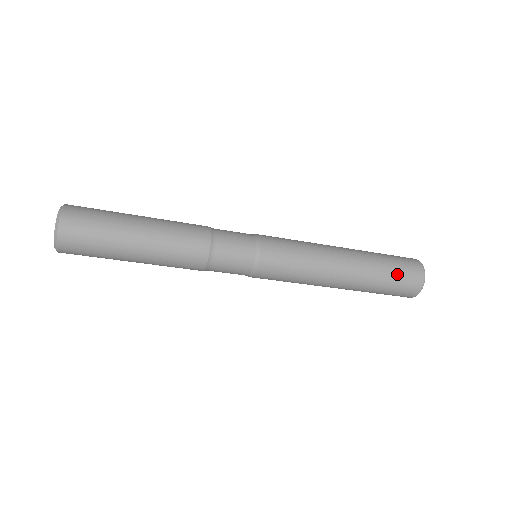
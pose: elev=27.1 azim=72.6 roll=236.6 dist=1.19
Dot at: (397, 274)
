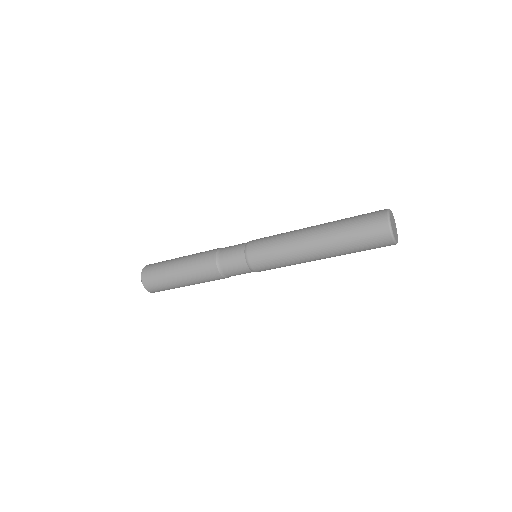
Dot at: (360, 230)
